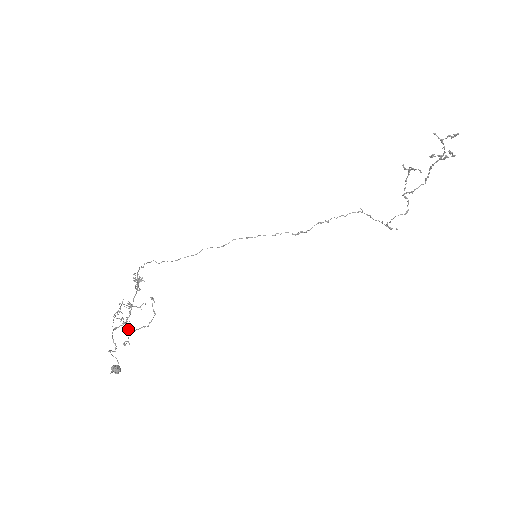
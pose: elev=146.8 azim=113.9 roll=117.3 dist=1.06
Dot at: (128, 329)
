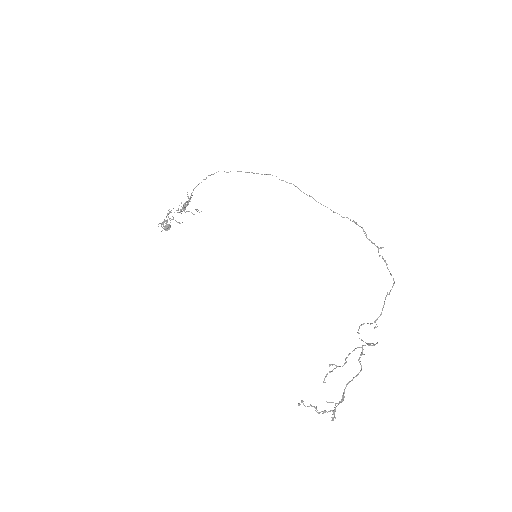
Dot at: occluded
